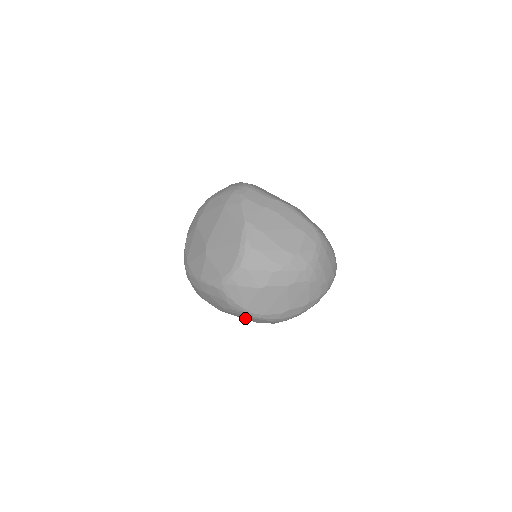
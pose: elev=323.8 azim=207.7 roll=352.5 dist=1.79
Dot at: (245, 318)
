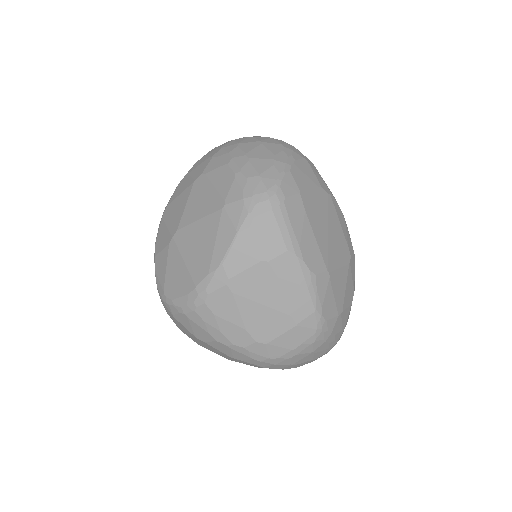
Dot at: occluded
